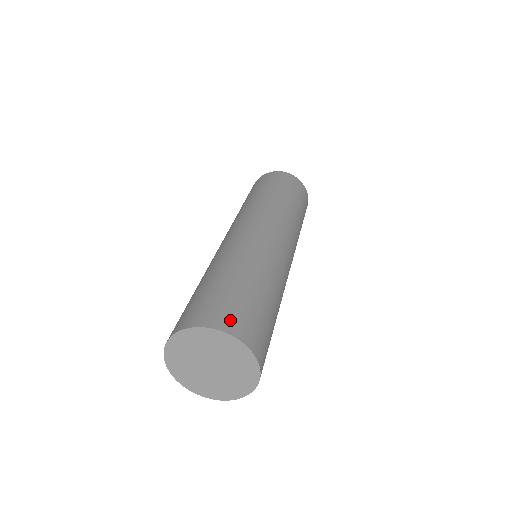
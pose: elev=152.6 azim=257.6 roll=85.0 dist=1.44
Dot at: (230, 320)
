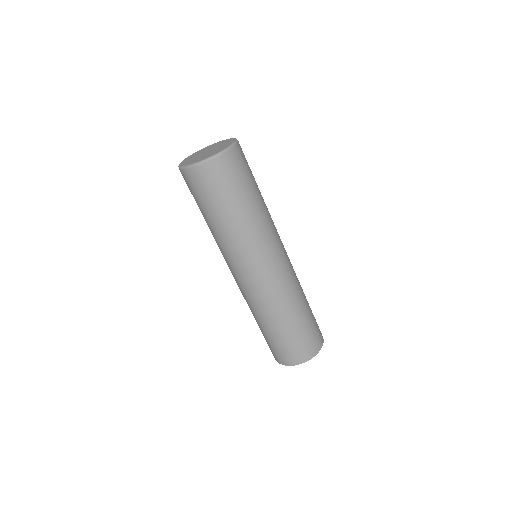
Dot at: (314, 347)
